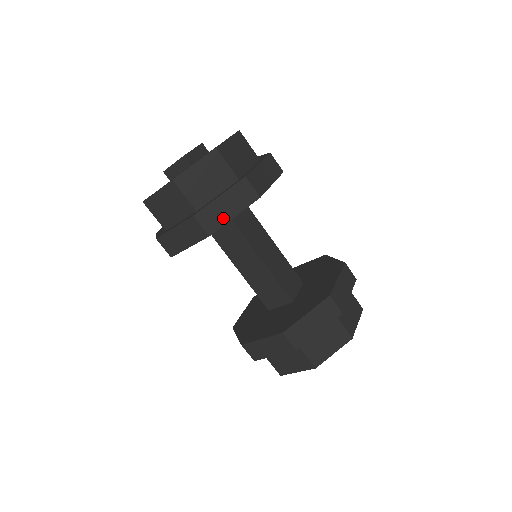
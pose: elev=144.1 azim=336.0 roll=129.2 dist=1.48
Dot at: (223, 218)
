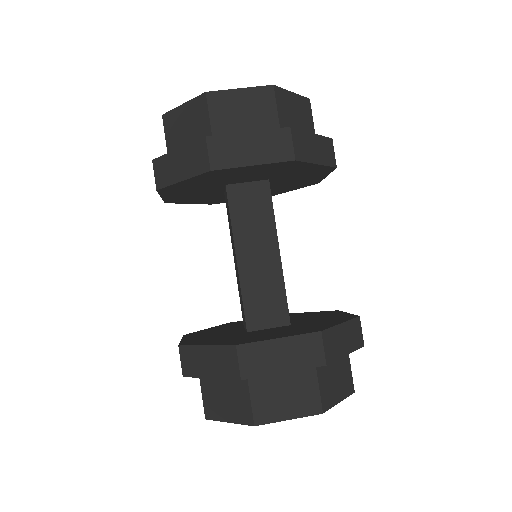
Dot at: (172, 177)
